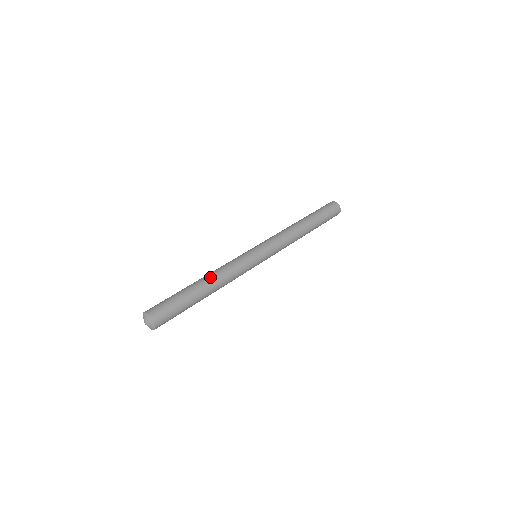
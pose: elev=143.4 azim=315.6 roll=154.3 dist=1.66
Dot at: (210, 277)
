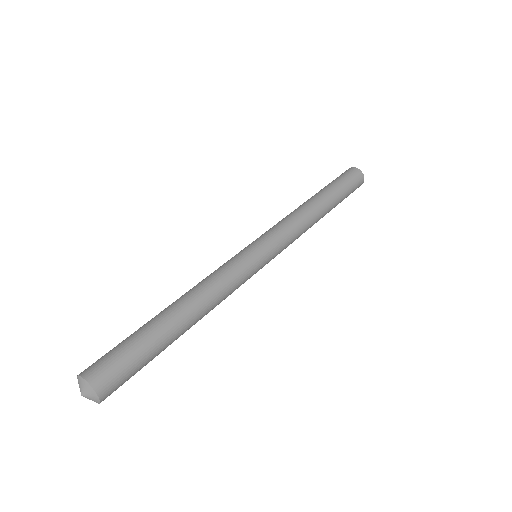
Dot at: (186, 297)
